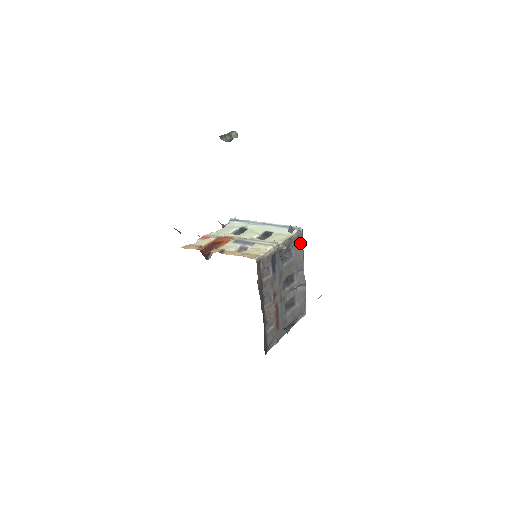
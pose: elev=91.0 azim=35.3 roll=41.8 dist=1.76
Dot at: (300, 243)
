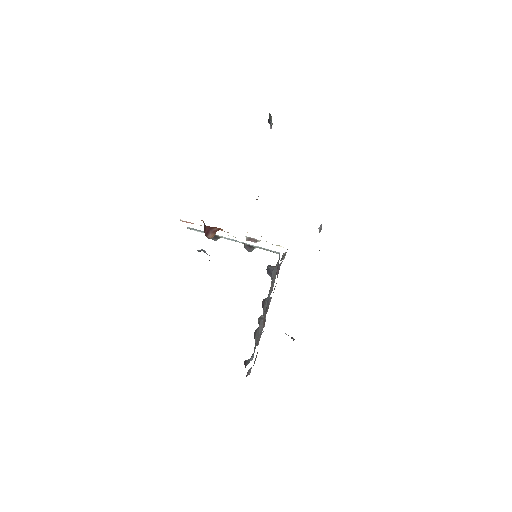
Dot at: occluded
